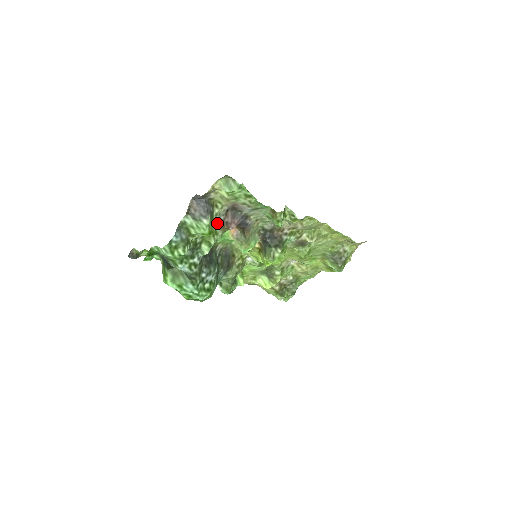
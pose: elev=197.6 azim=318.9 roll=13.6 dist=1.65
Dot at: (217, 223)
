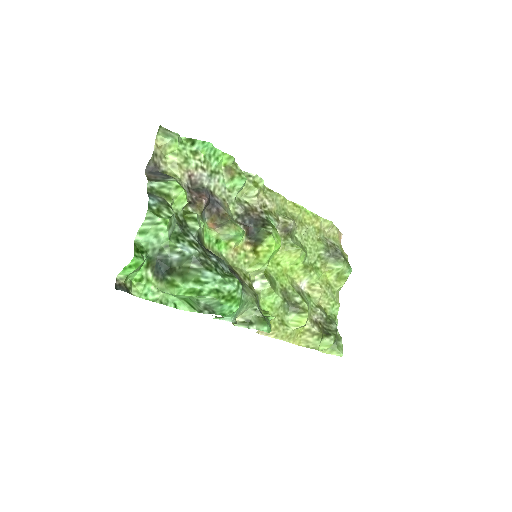
Dot at: (187, 203)
